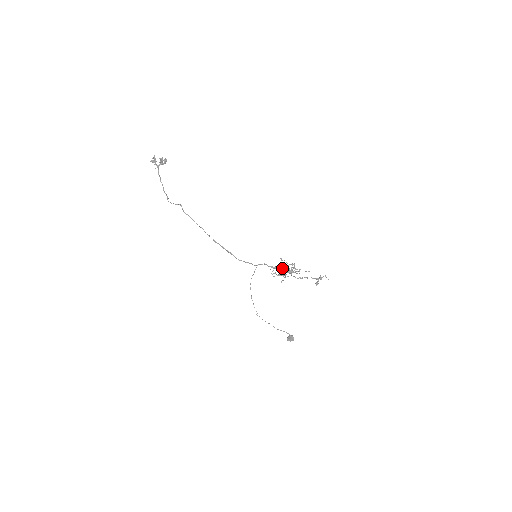
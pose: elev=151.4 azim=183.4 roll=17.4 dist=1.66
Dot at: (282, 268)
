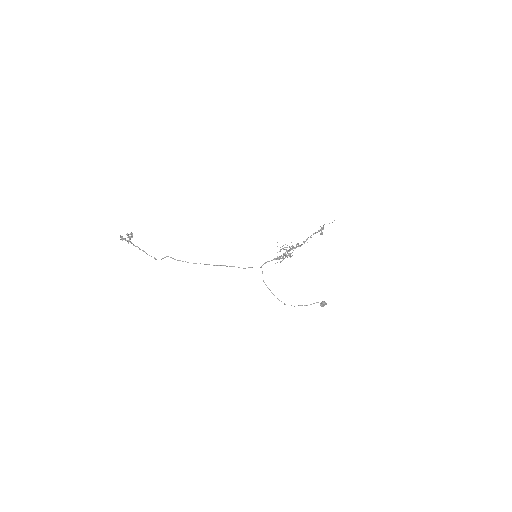
Dot at: (283, 253)
